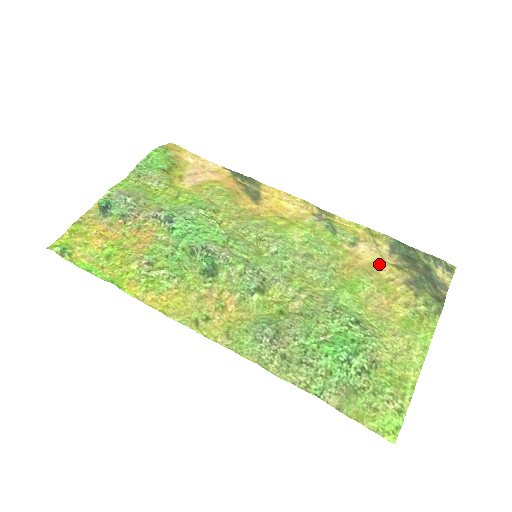
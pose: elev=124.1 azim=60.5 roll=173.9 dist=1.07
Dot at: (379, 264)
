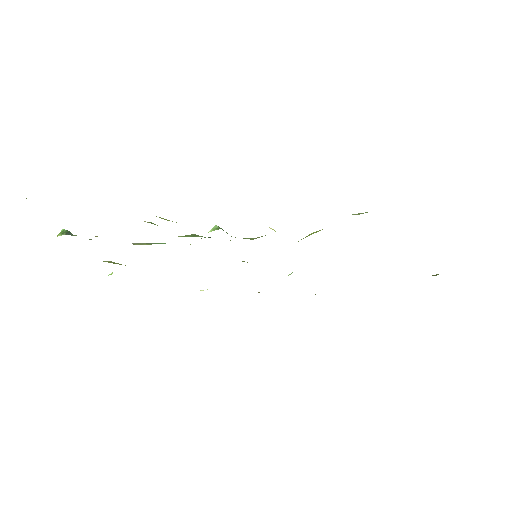
Dot at: occluded
